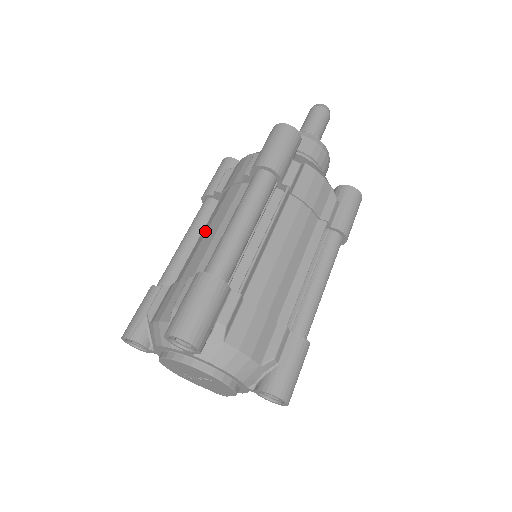
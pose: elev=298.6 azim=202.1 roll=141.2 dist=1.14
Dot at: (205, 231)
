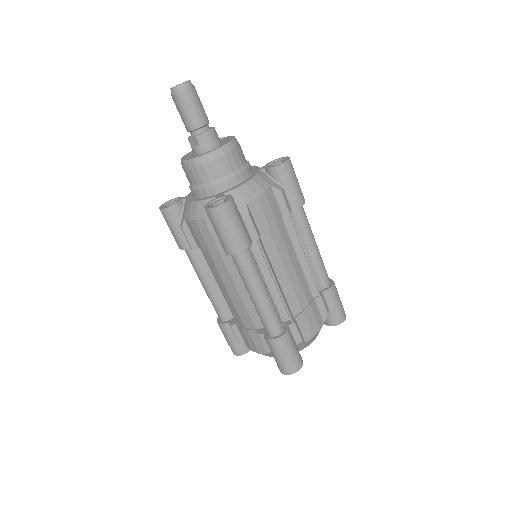
Dot at: (224, 289)
